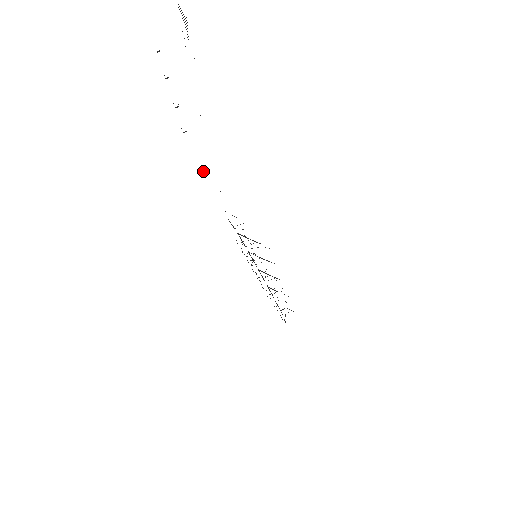
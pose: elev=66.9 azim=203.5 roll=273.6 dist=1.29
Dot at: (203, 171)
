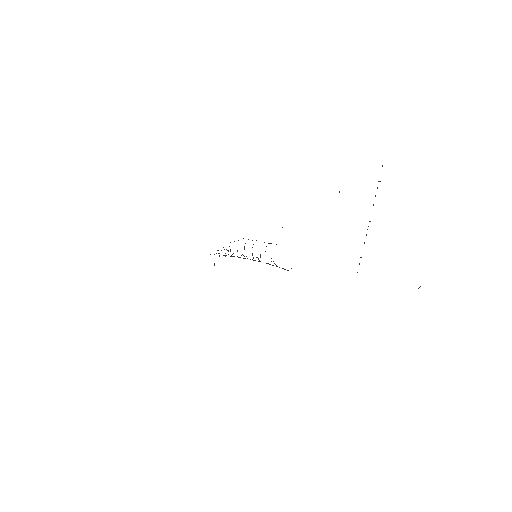
Dot at: occluded
